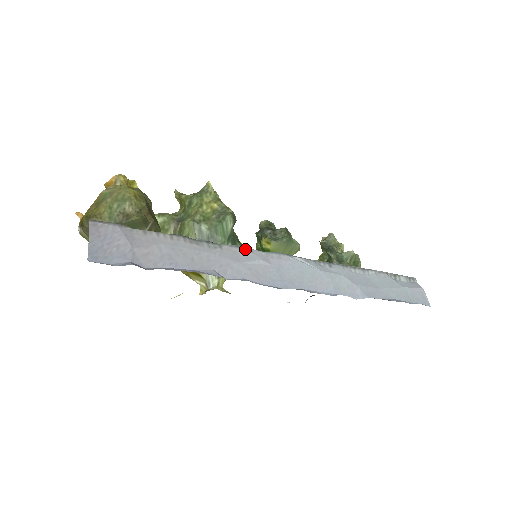
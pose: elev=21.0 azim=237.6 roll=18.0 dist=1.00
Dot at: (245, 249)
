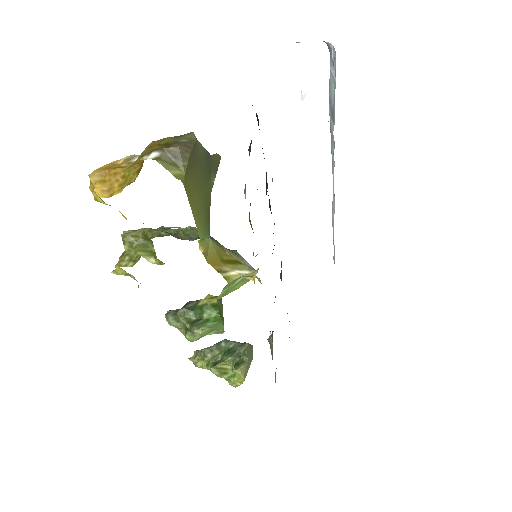
Dot at: occluded
